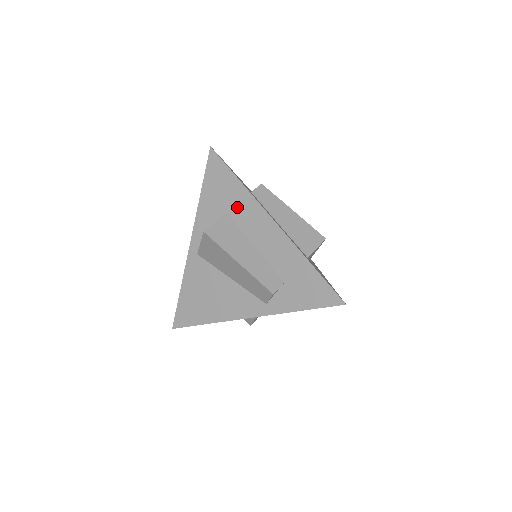
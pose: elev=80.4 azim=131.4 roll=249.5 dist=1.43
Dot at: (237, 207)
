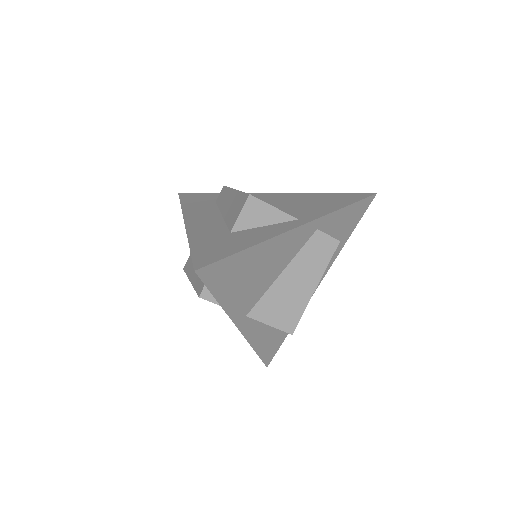
Dot at: occluded
